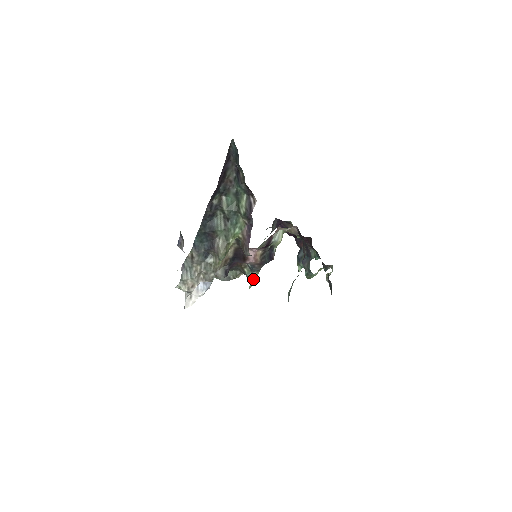
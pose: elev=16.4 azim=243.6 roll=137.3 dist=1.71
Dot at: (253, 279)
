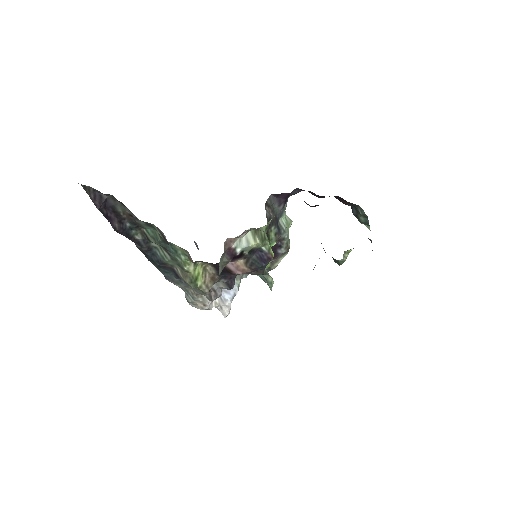
Dot at: (267, 282)
